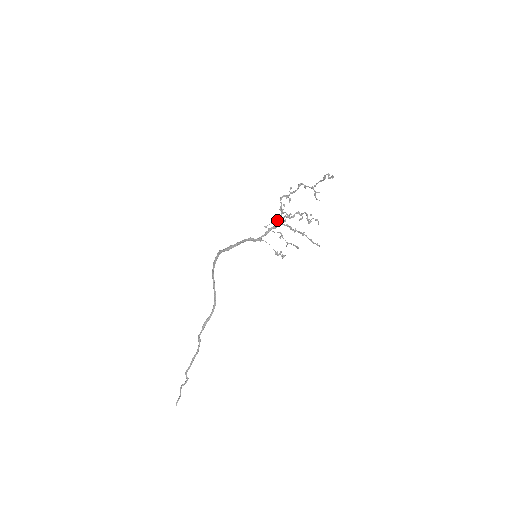
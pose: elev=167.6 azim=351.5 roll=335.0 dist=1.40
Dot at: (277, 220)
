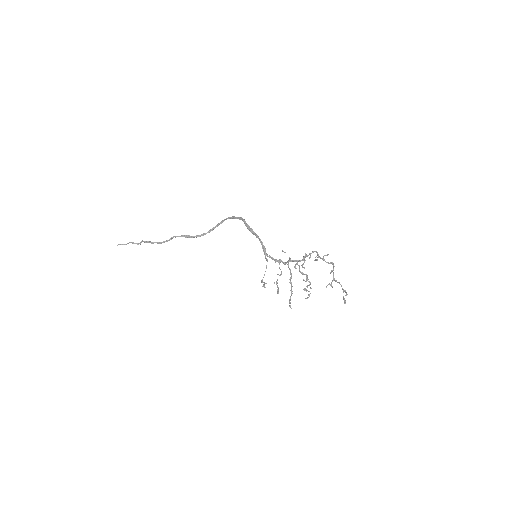
Dot at: (293, 260)
